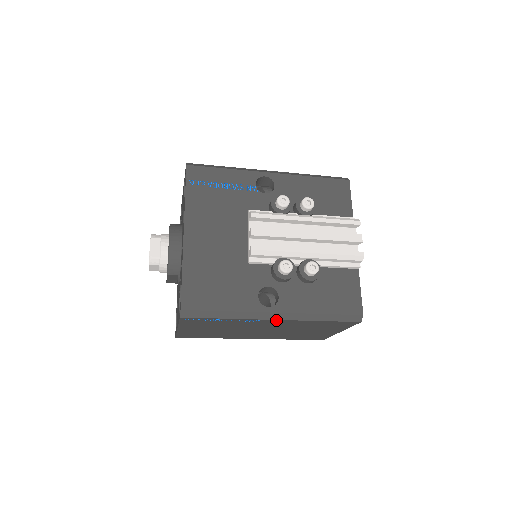
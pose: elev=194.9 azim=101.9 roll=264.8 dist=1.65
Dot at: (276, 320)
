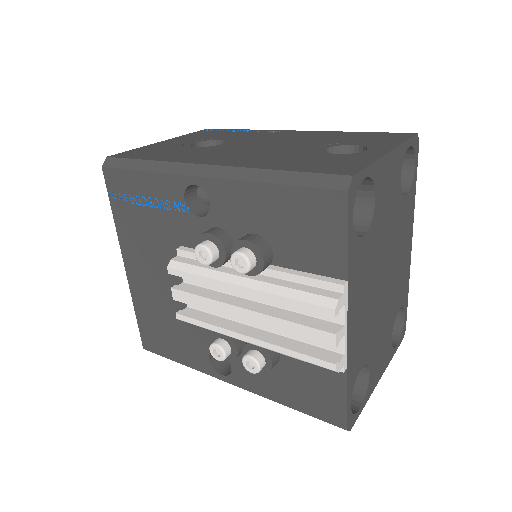
Dot at: occluded
